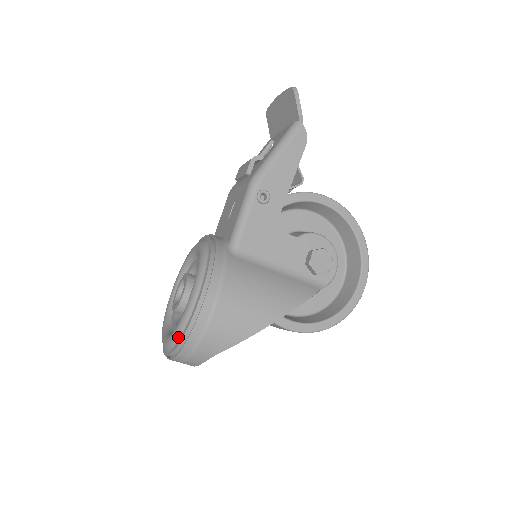
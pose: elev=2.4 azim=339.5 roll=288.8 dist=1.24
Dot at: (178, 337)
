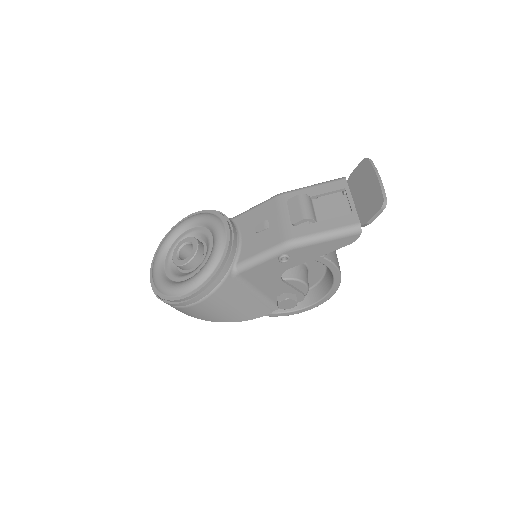
Dot at: (161, 292)
